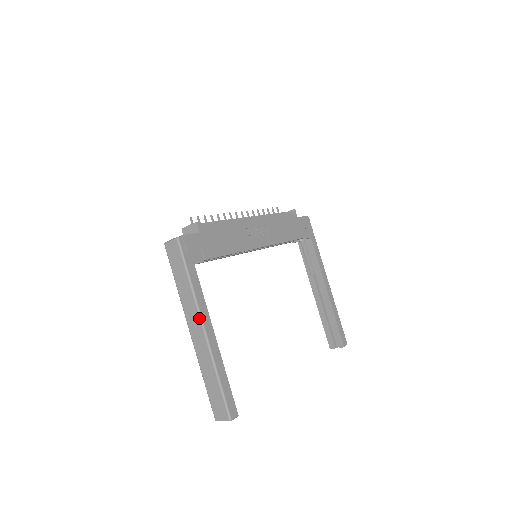
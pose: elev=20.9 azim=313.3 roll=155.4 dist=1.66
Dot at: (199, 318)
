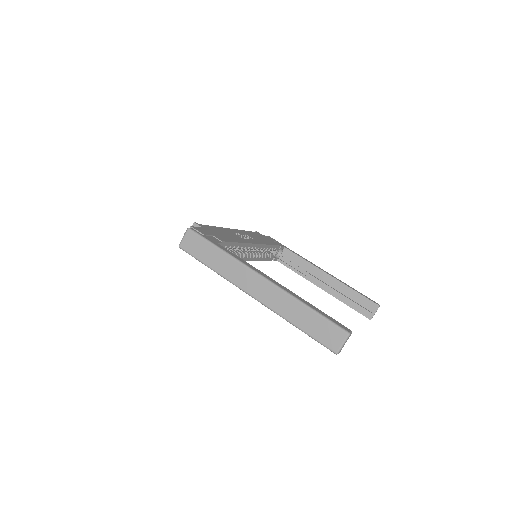
Dot at: (253, 272)
